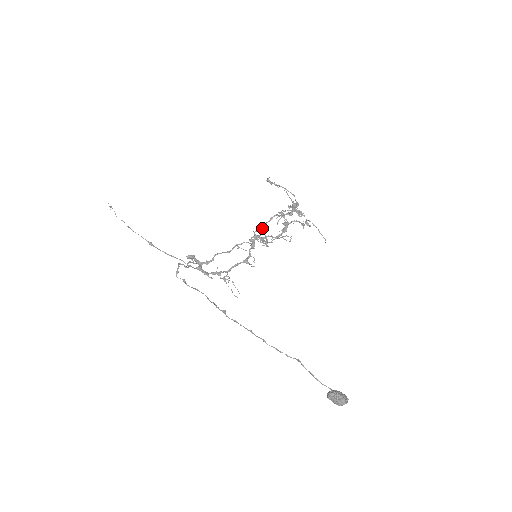
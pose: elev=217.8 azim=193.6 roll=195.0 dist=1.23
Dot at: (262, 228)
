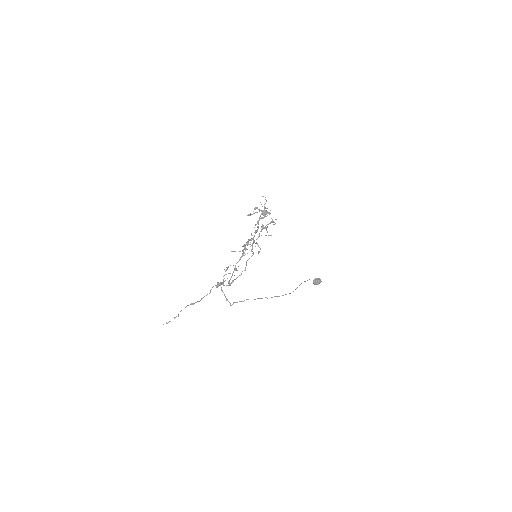
Dot at: occluded
